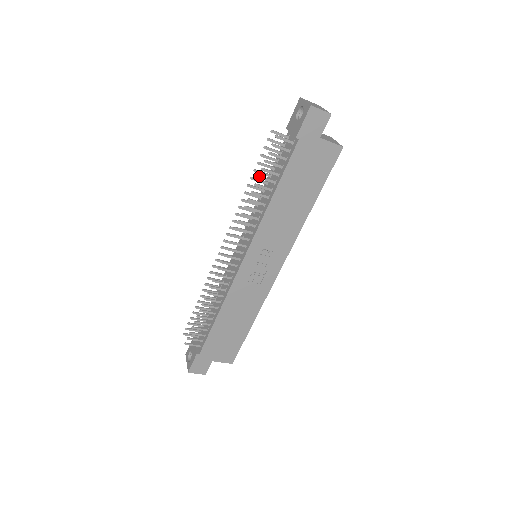
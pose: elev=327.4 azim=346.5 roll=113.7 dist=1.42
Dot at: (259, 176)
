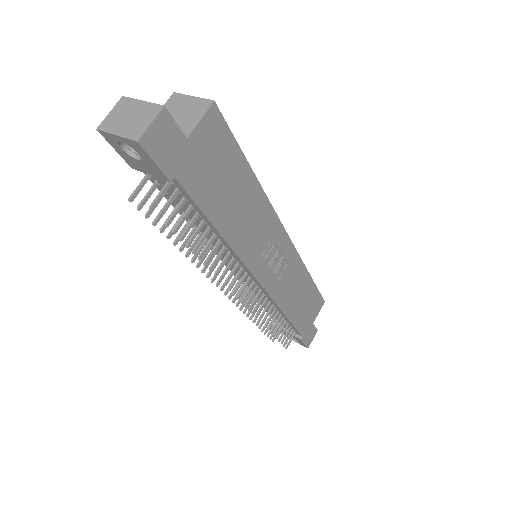
Dot at: (187, 246)
